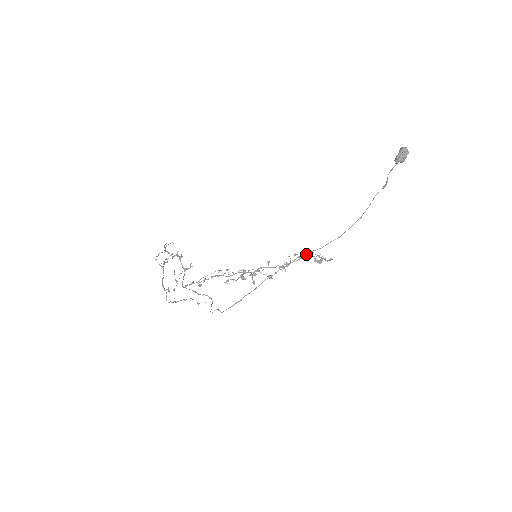
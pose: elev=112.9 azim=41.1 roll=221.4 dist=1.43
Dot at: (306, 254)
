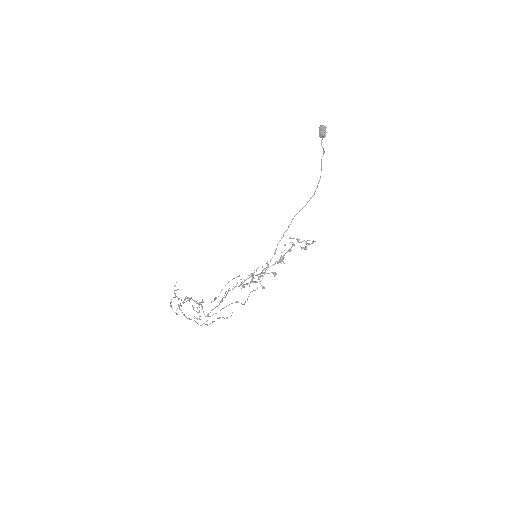
Dot at: (293, 243)
